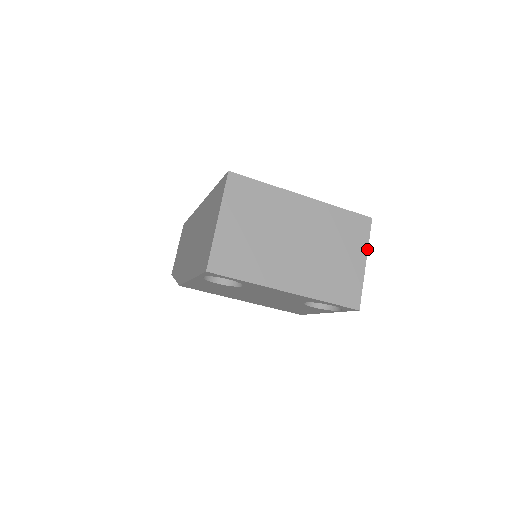
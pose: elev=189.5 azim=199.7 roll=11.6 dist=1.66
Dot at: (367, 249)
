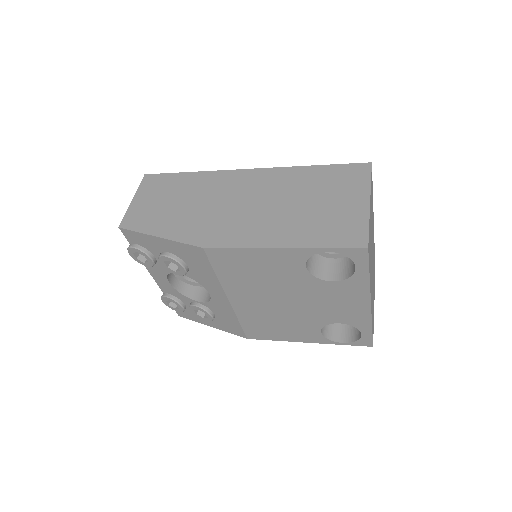
Dot at: occluded
